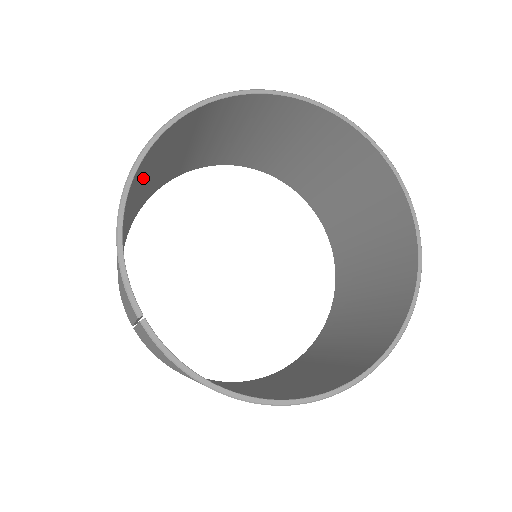
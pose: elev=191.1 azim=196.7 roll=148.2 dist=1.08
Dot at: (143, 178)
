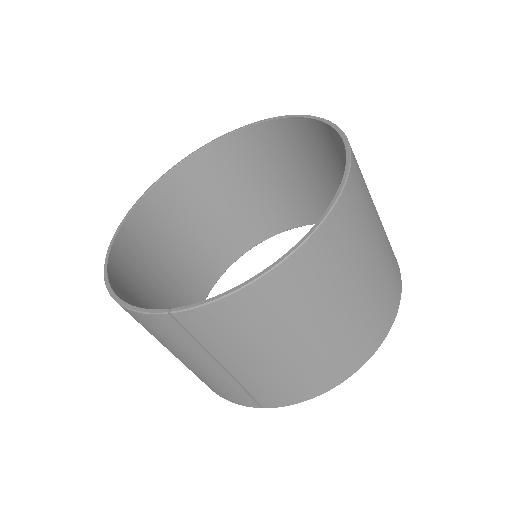
Dot at: (142, 302)
